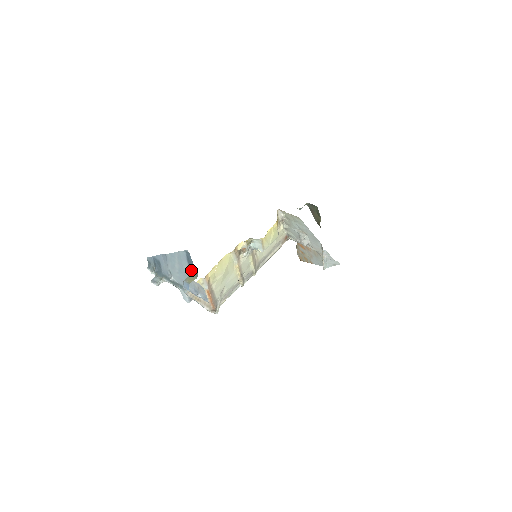
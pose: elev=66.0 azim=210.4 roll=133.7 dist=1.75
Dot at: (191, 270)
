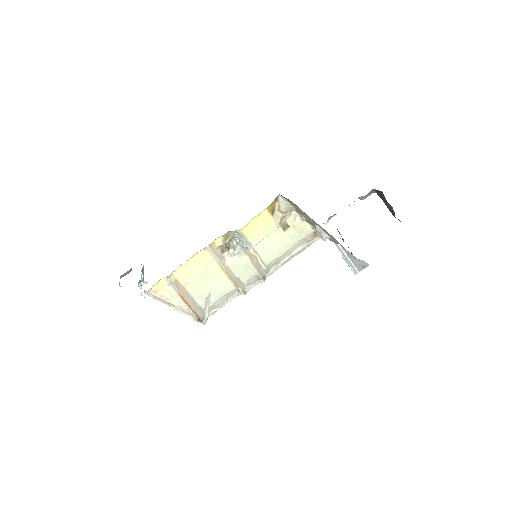
Dot at: occluded
